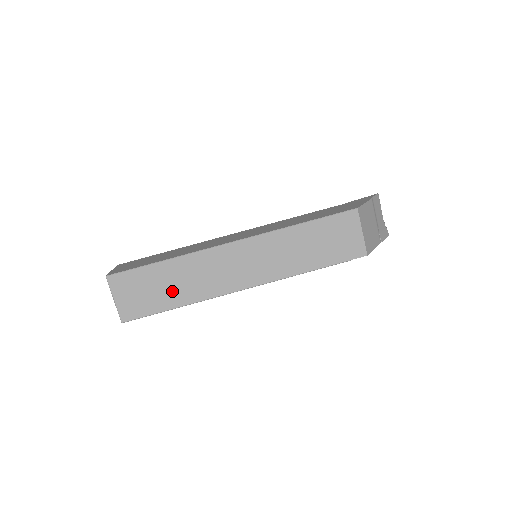
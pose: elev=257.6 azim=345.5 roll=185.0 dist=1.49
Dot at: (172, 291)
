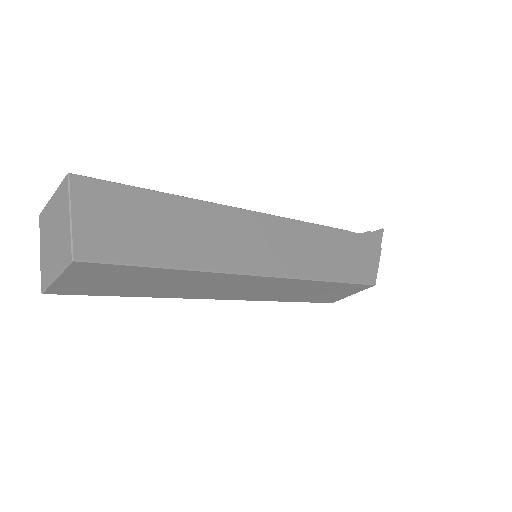
Dot at: (149, 288)
